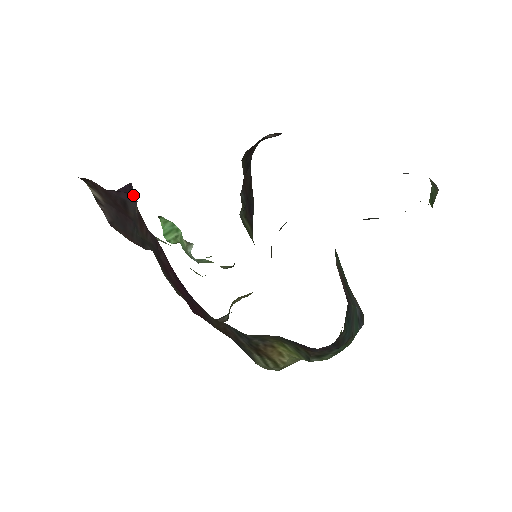
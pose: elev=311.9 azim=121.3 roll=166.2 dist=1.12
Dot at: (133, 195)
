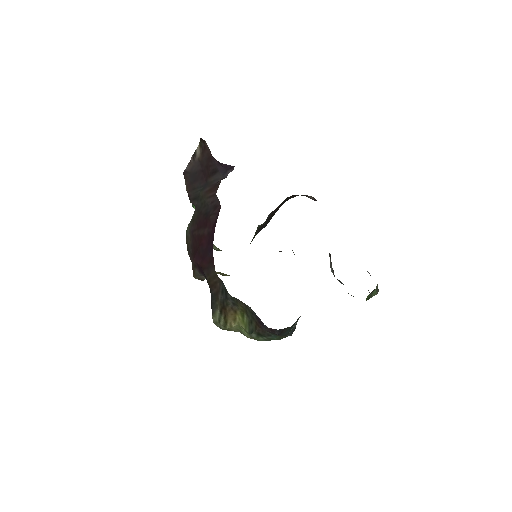
Dot at: (228, 173)
